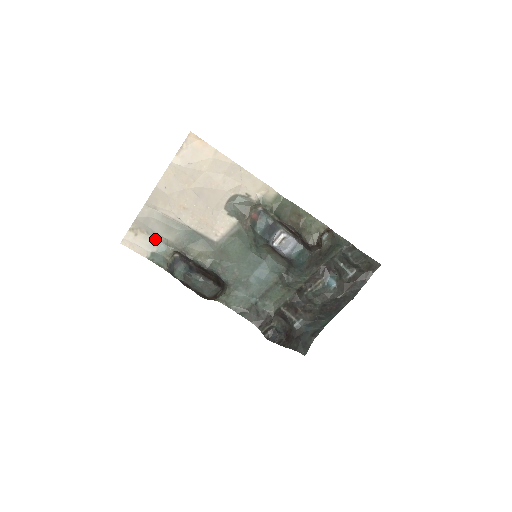
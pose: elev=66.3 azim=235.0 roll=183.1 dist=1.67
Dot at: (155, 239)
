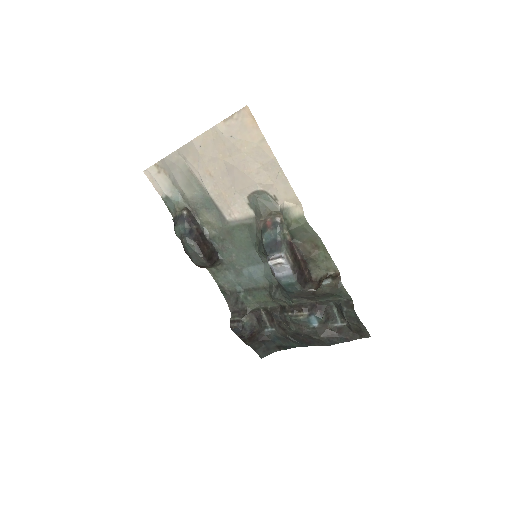
Dot at: (174, 186)
